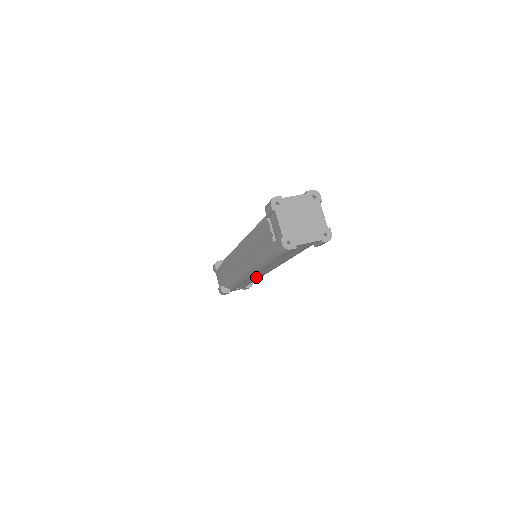
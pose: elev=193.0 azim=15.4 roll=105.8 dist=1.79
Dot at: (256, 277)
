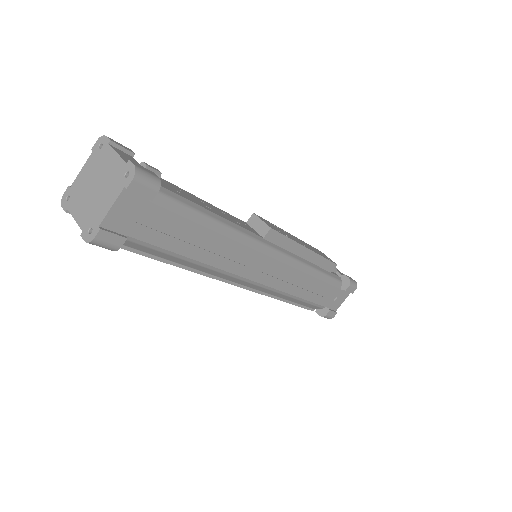
Dot at: (289, 277)
